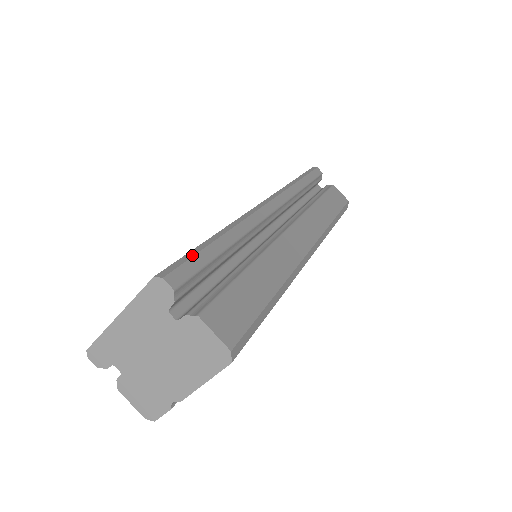
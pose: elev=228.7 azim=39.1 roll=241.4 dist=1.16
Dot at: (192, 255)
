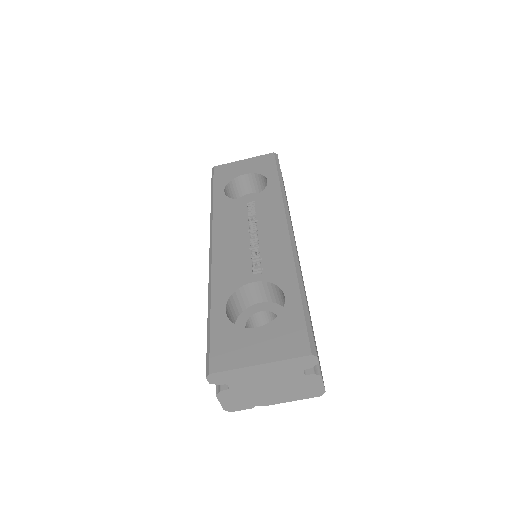
Dot at: (310, 323)
